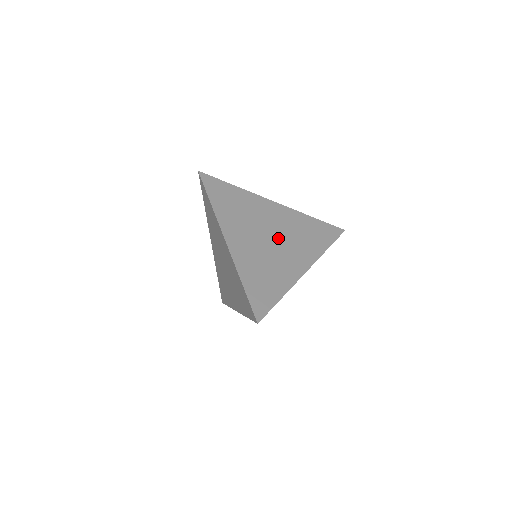
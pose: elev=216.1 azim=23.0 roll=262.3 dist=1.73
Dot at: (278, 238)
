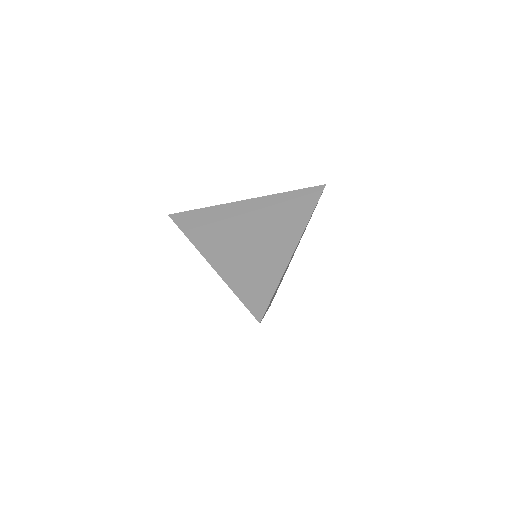
Dot at: (258, 232)
